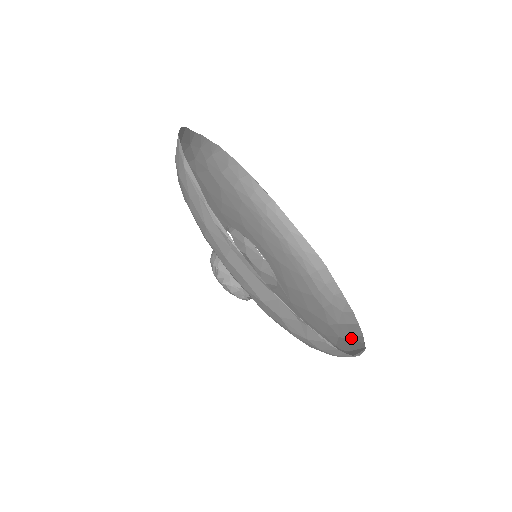
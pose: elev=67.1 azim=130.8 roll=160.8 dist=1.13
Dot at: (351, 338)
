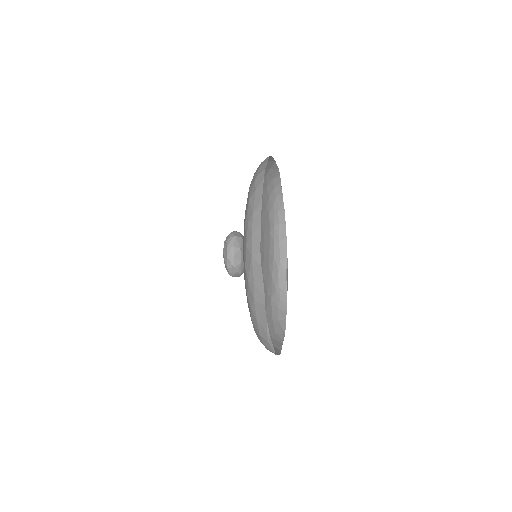
Dot at: (280, 241)
